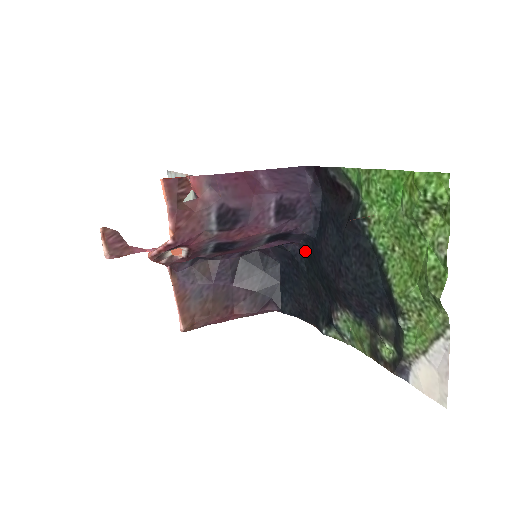
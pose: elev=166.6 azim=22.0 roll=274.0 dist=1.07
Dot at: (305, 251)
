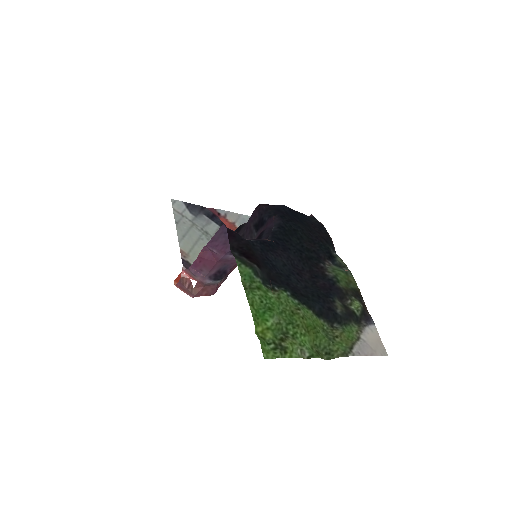
Dot at: (282, 225)
